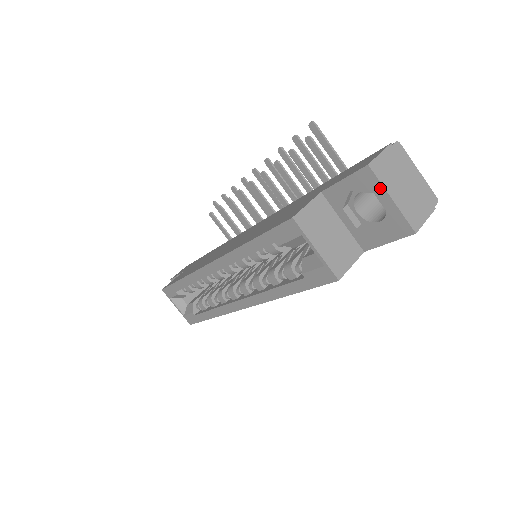
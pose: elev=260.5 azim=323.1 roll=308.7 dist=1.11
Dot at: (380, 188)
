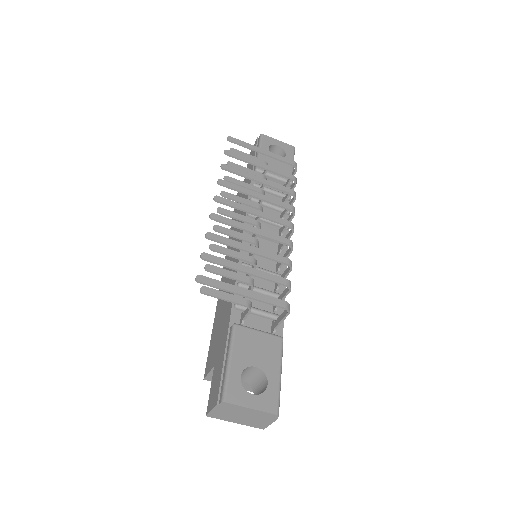
Dot at: (225, 417)
